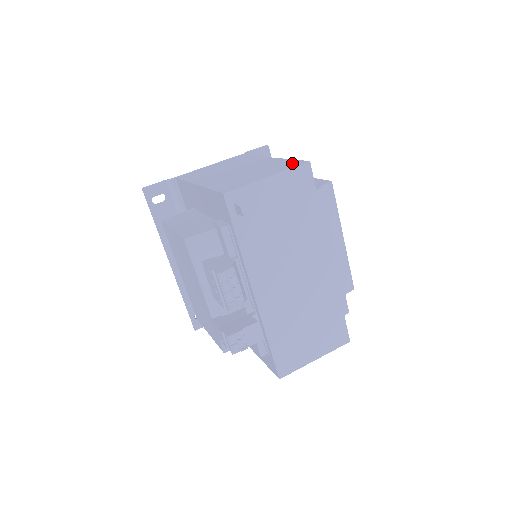
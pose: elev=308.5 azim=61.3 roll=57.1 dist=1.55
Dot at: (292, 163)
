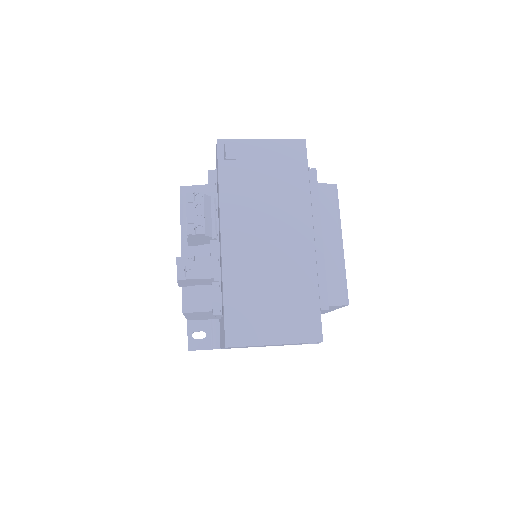
Dot at: occluded
